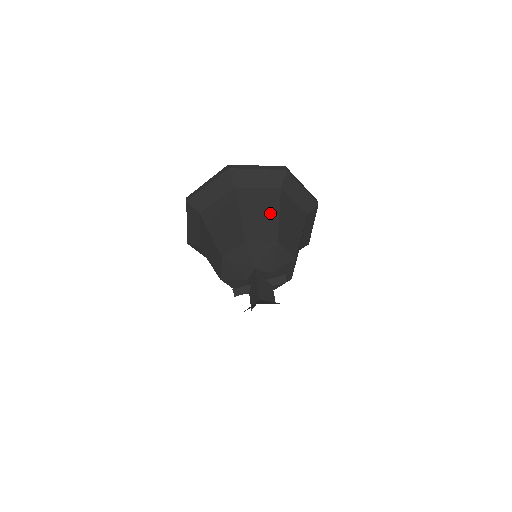
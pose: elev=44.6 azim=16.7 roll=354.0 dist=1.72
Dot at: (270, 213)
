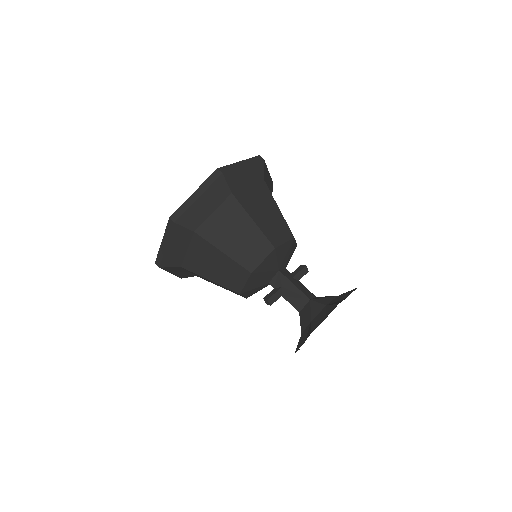
Dot at: (273, 210)
